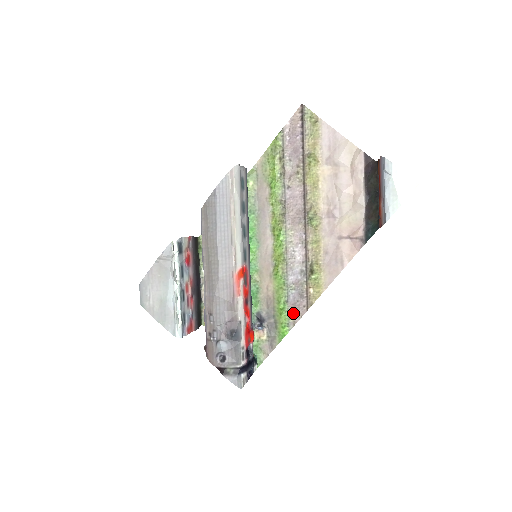
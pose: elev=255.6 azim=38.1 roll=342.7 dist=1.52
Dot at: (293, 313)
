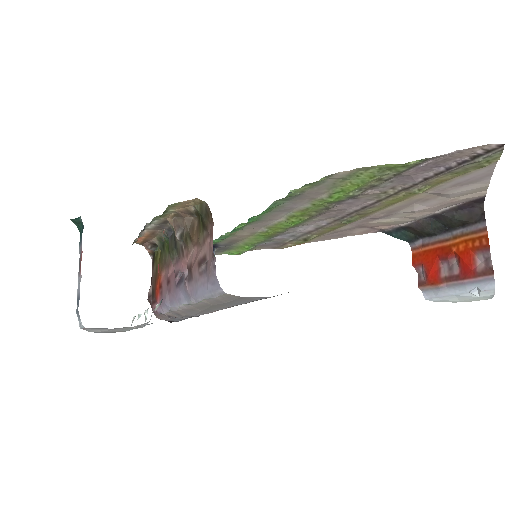
Dot at: (256, 248)
